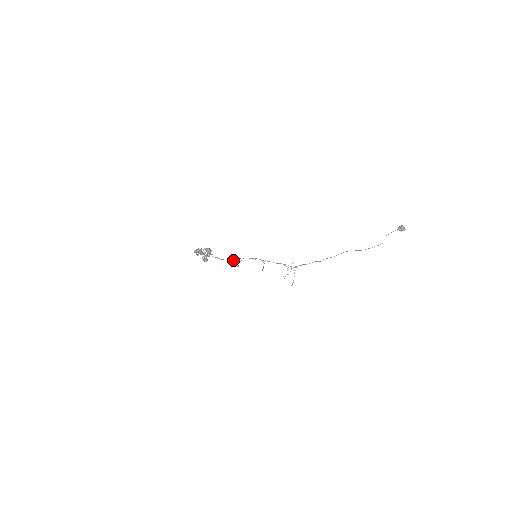
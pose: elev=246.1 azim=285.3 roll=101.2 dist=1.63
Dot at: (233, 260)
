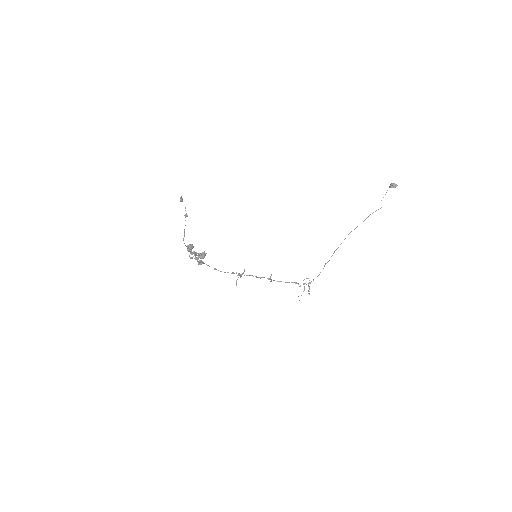
Dot at: (234, 273)
